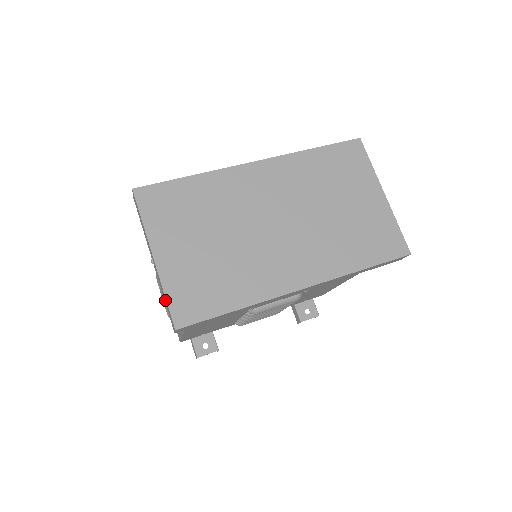
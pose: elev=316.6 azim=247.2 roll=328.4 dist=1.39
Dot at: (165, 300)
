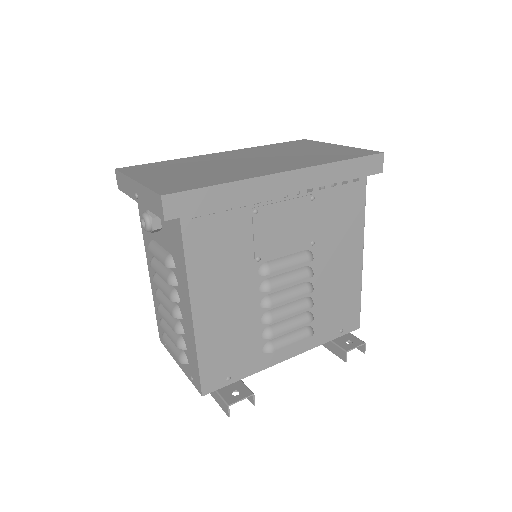
Dot at: (150, 199)
